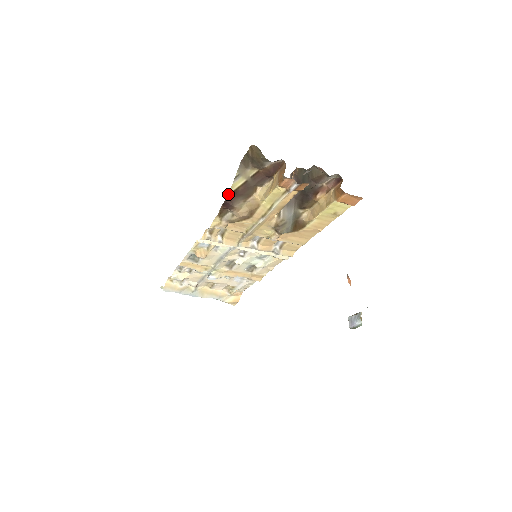
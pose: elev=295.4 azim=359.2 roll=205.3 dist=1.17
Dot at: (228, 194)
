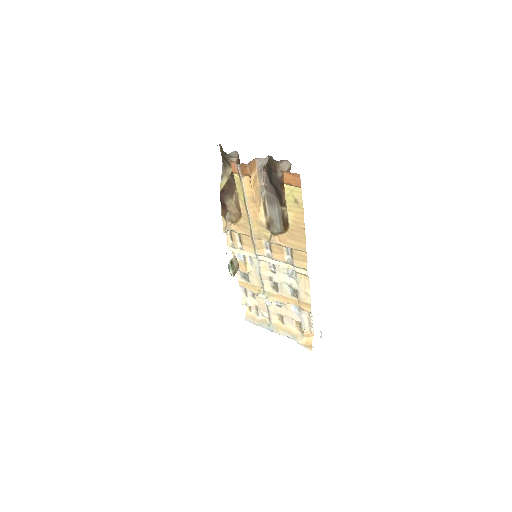
Dot at: (220, 193)
